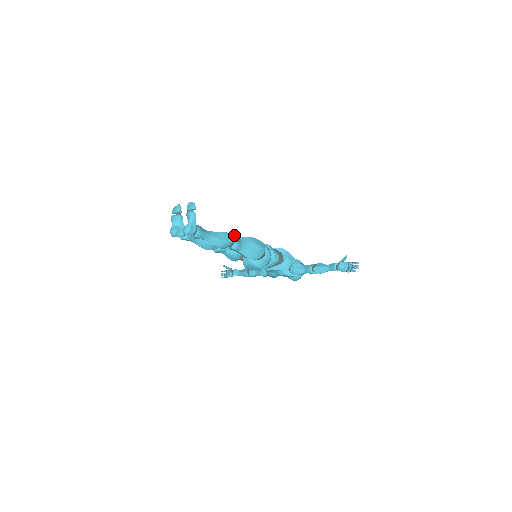
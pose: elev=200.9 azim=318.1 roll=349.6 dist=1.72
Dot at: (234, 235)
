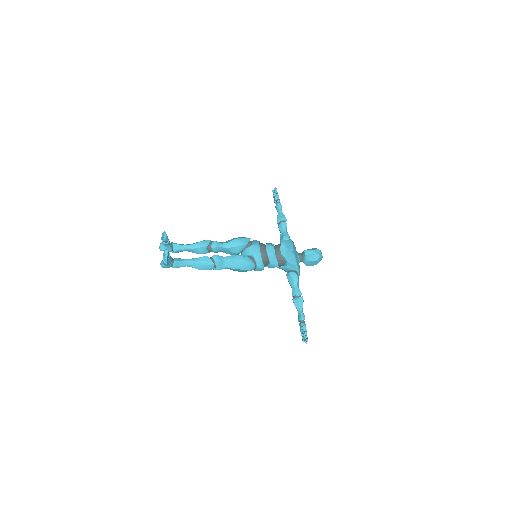
Dot at: (218, 262)
